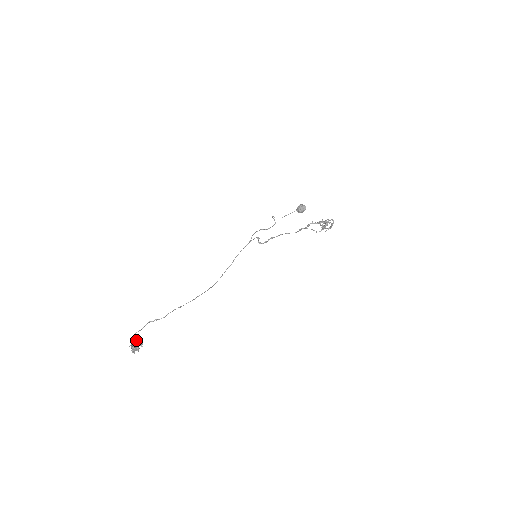
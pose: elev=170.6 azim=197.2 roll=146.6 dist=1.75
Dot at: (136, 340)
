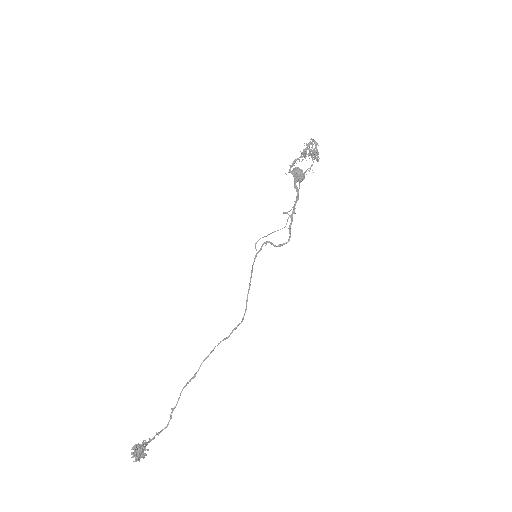
Dot at: (137, 444)
